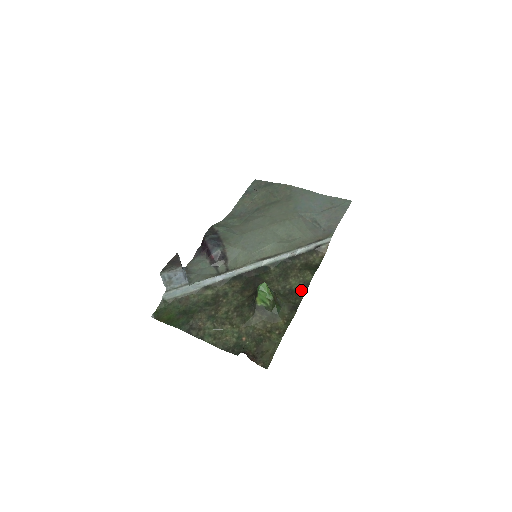
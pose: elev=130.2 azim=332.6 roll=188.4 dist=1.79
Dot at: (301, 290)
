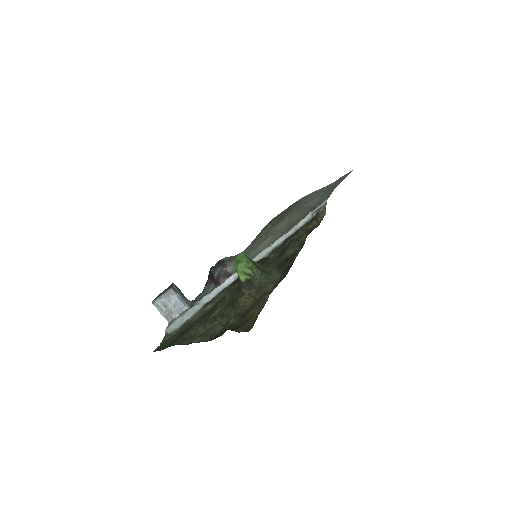
Dot at: (296, 252)
